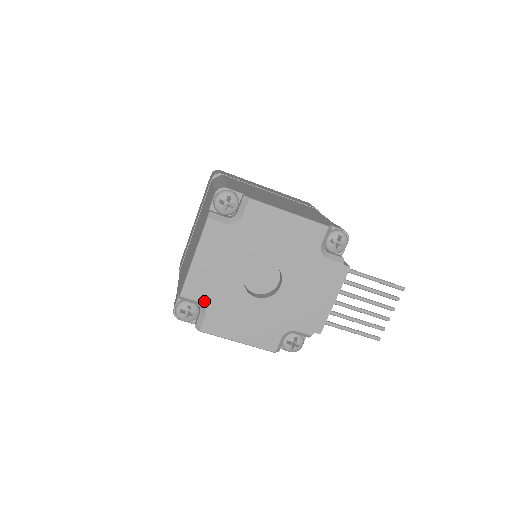
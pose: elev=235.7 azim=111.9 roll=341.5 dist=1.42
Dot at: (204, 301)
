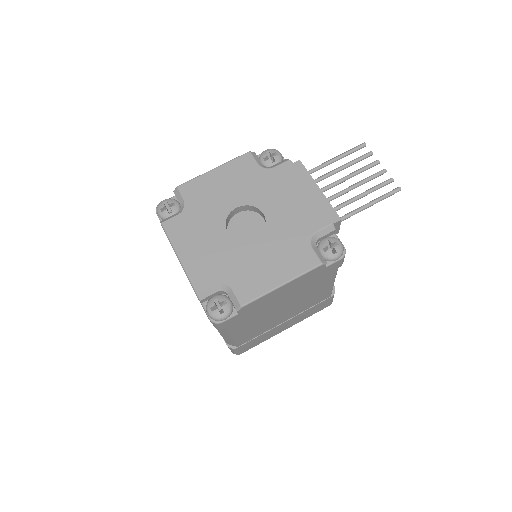
Dot at: (219, 280)
